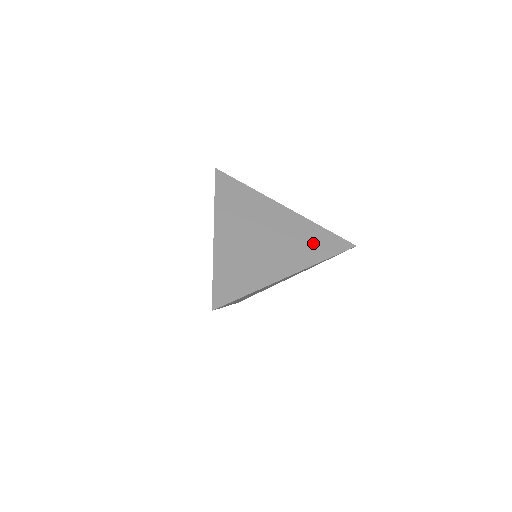
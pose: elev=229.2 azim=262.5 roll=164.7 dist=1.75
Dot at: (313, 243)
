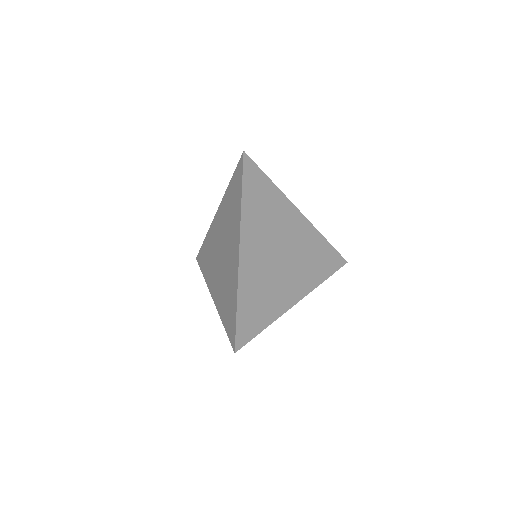
Dot at: (318, 261)
